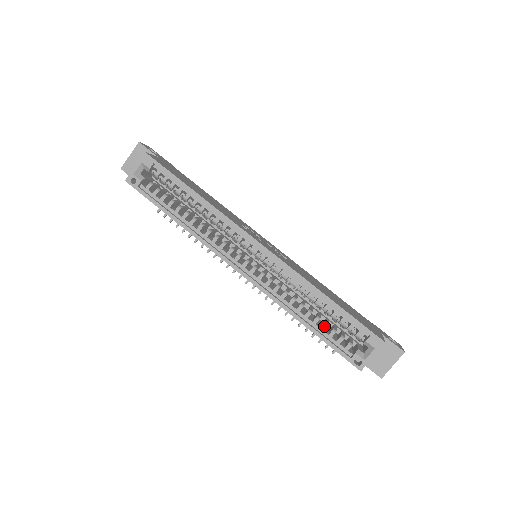
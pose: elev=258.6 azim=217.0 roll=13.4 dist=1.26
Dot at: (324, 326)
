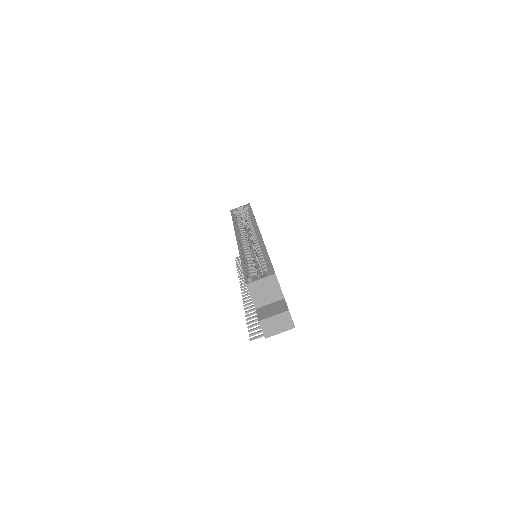
Dot at: (251, 266)
